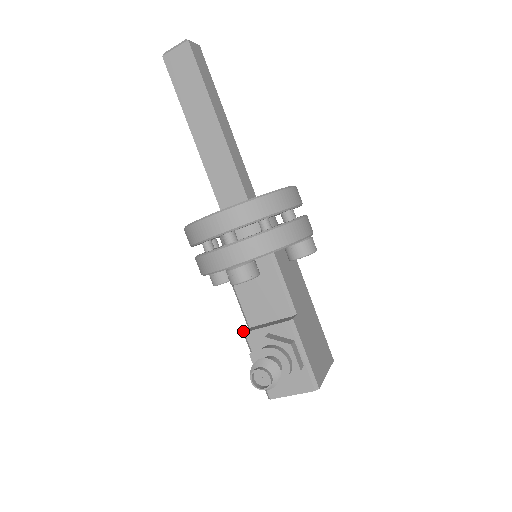
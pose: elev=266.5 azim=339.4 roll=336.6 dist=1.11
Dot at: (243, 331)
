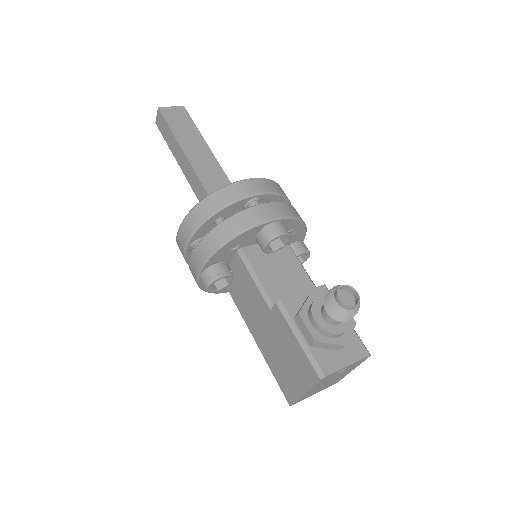
Dot at: (275, 303)
